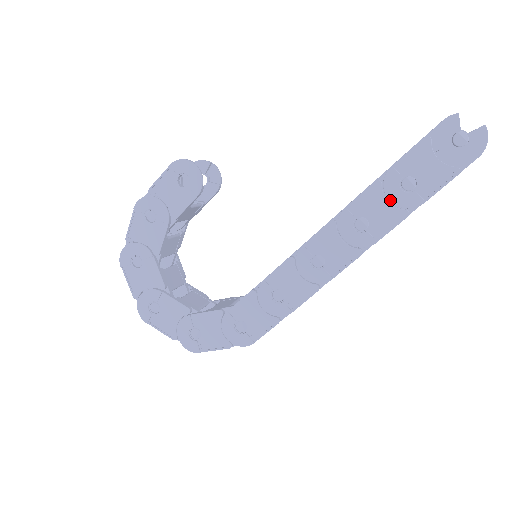
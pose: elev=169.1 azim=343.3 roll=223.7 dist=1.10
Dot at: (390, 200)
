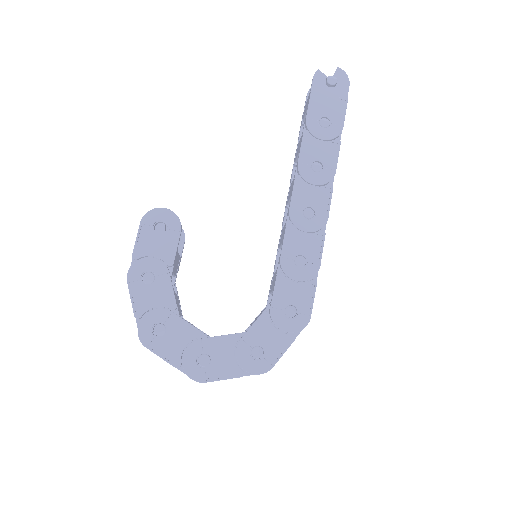
Dot at: (322, 139)
